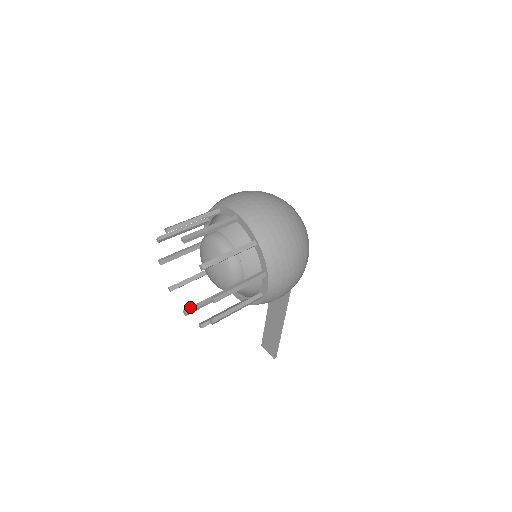
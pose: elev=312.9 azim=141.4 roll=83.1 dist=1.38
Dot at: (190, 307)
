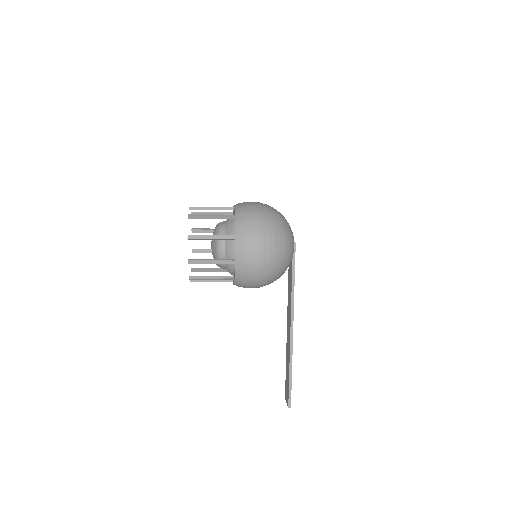
Dot at: occluded
